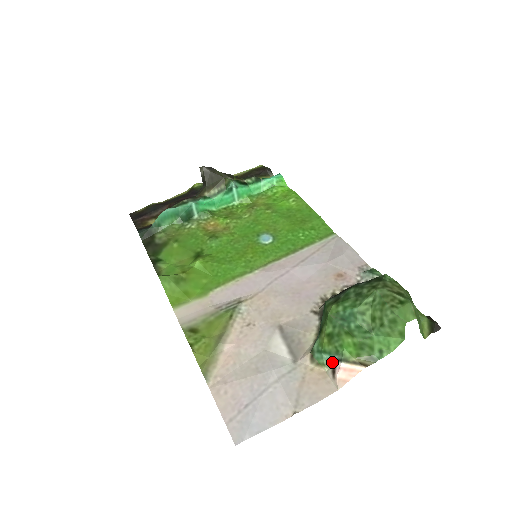
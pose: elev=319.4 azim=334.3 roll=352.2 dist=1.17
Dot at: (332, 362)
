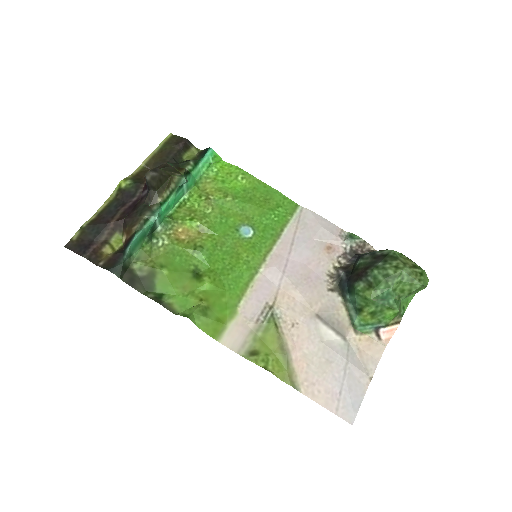
Dot at: (374, 329)
